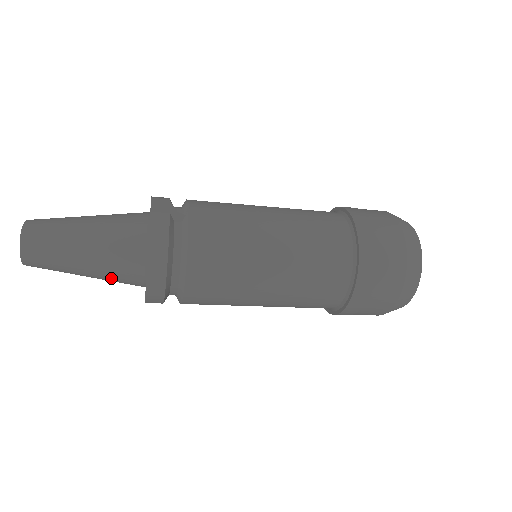
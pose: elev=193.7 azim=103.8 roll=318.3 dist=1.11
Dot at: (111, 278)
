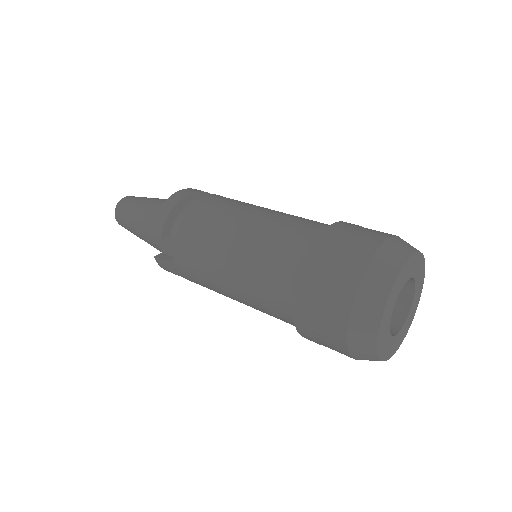
Dot at: occluded
